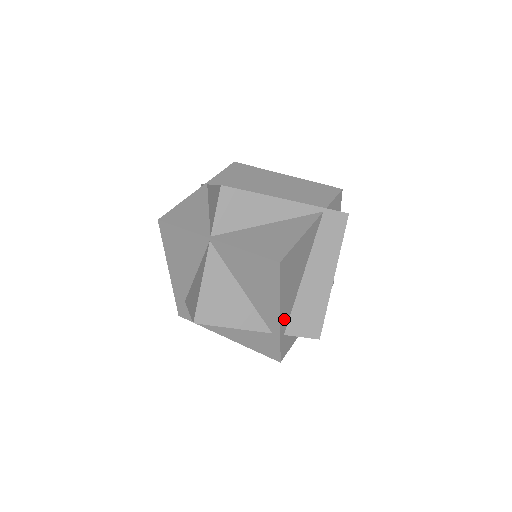
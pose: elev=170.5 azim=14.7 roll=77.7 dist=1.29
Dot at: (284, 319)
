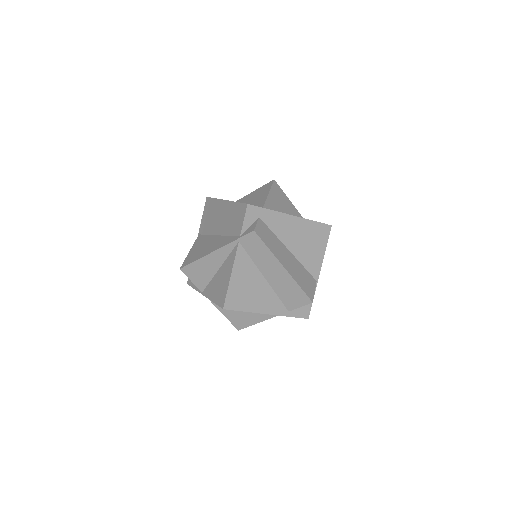
Dot at: (276, 309)
